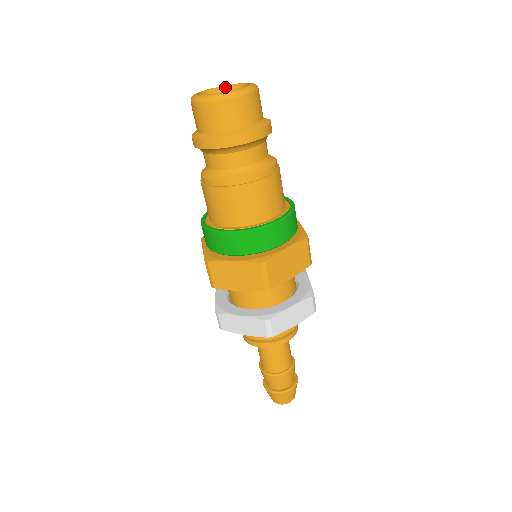
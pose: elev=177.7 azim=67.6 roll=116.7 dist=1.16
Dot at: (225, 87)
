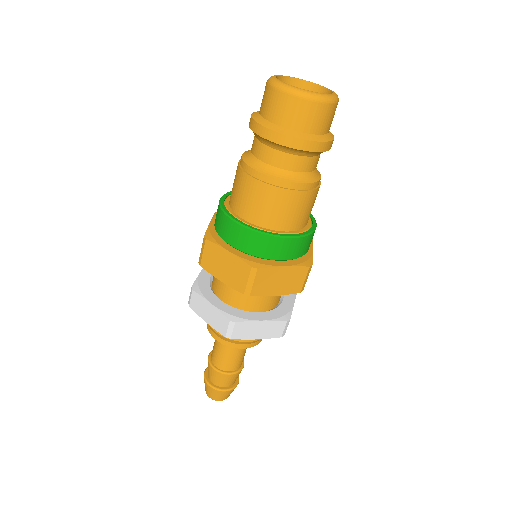
Dot at: (309, 83)
